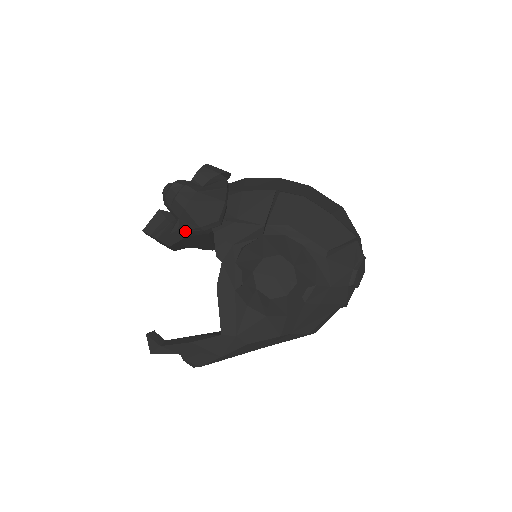
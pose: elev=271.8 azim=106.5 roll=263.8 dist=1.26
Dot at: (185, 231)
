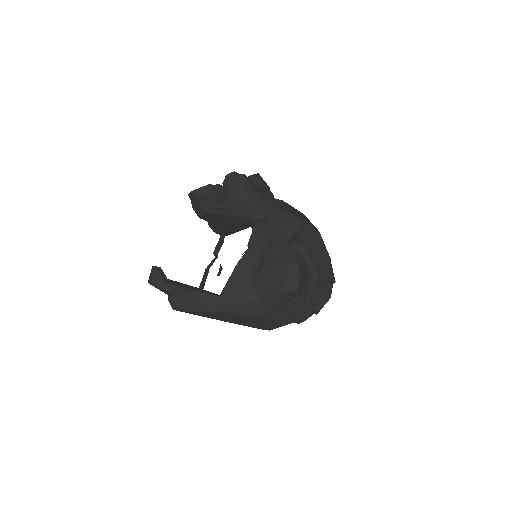
Dot at: (231, 211)
